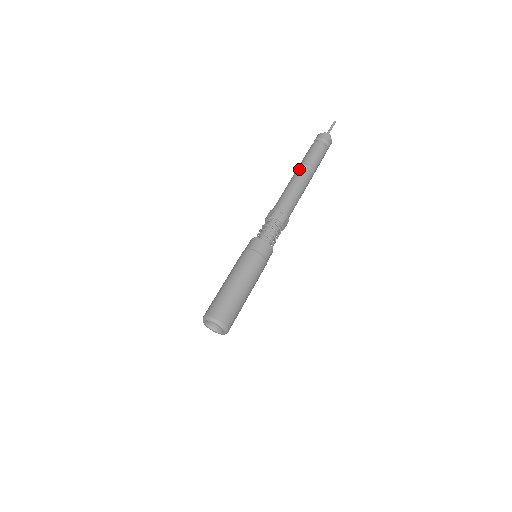
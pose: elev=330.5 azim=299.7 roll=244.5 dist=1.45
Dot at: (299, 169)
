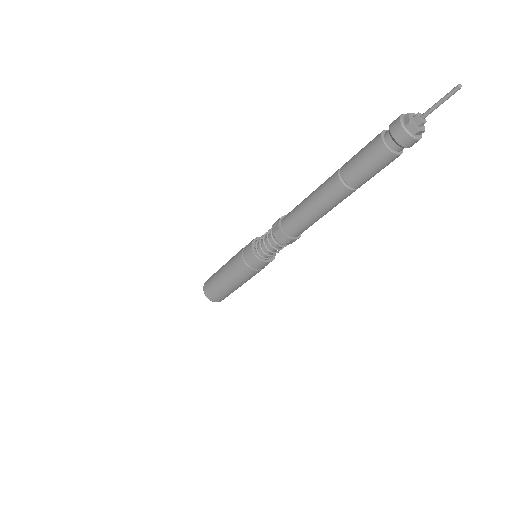
Dot at: (331, 181)
